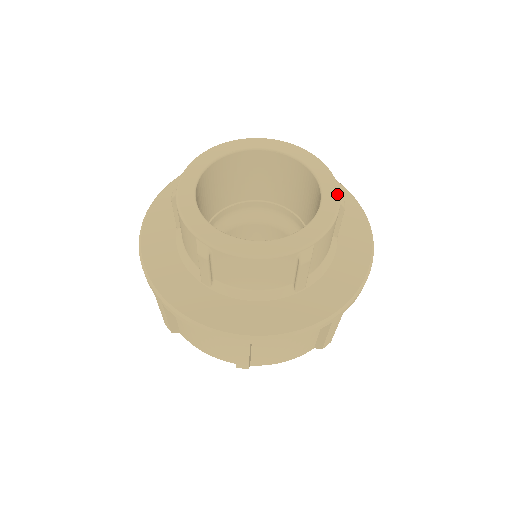
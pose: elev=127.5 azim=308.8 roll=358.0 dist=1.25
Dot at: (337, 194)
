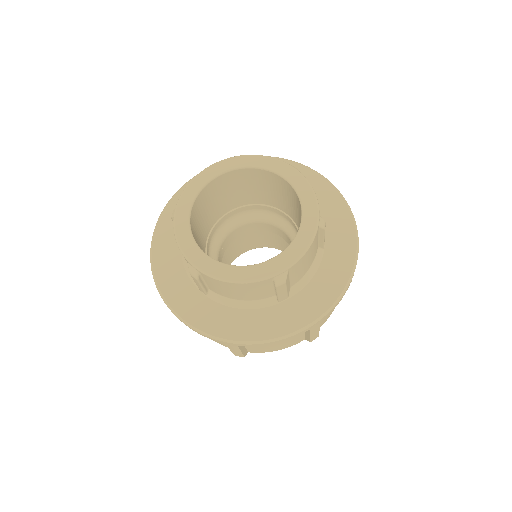
Dot at: (316, 218)
